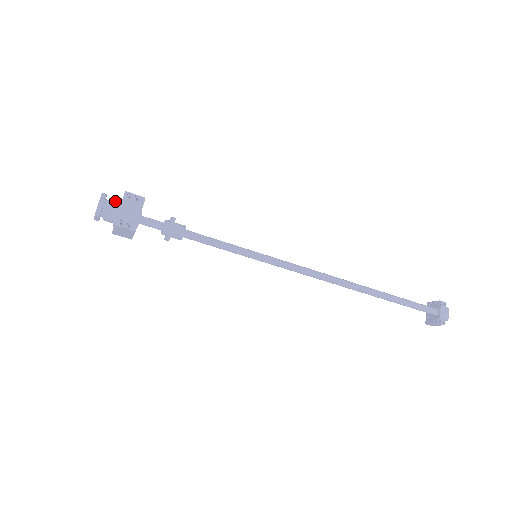
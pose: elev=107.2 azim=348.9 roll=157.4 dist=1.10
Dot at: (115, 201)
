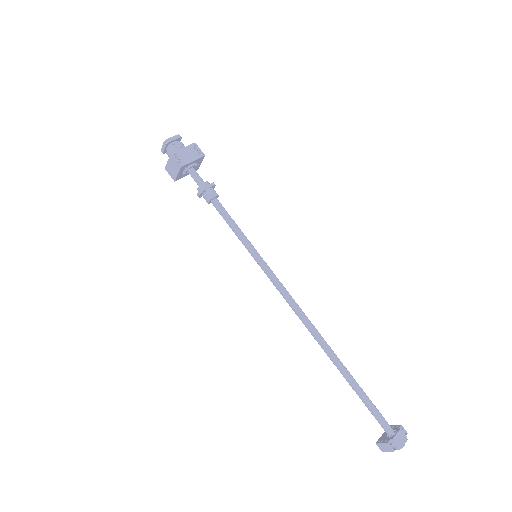
Dot at: occluded
